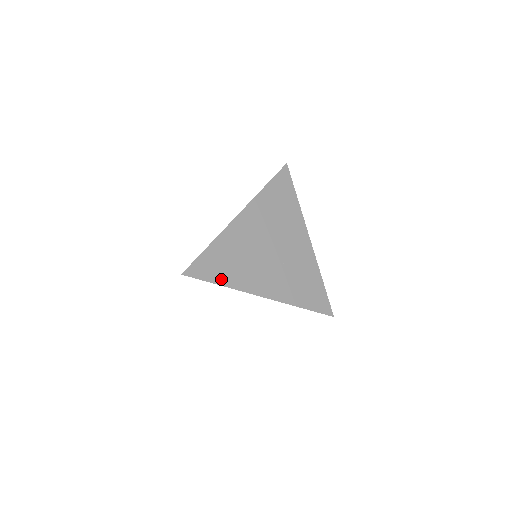
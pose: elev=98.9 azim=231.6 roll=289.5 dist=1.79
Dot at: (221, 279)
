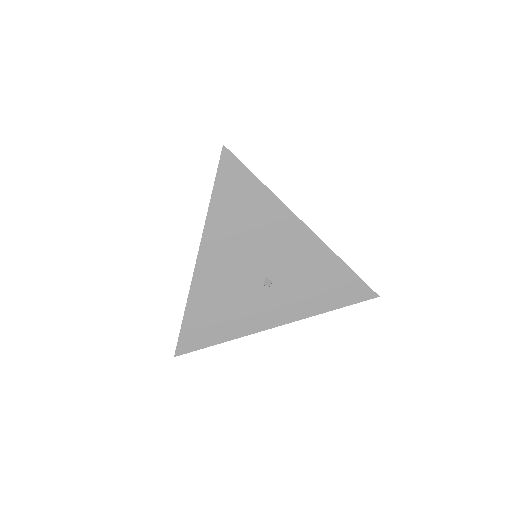
Dot at: occluded
